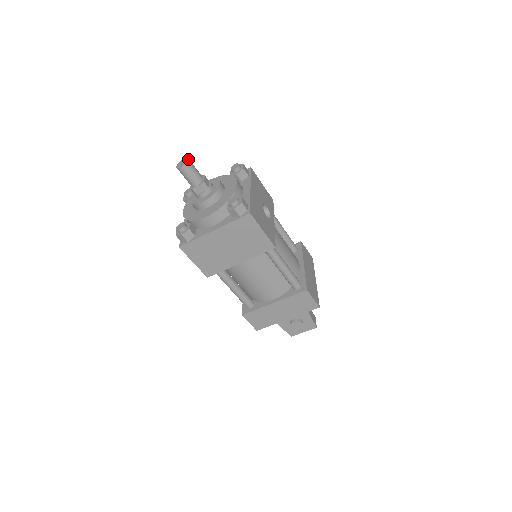
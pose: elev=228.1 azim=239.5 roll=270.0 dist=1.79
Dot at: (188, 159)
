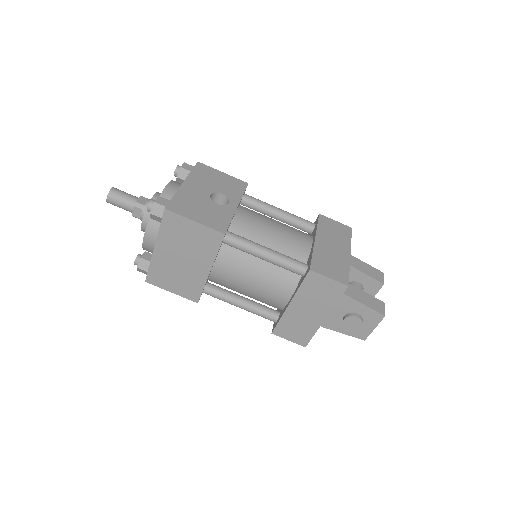
Dot at: (111, 188)
